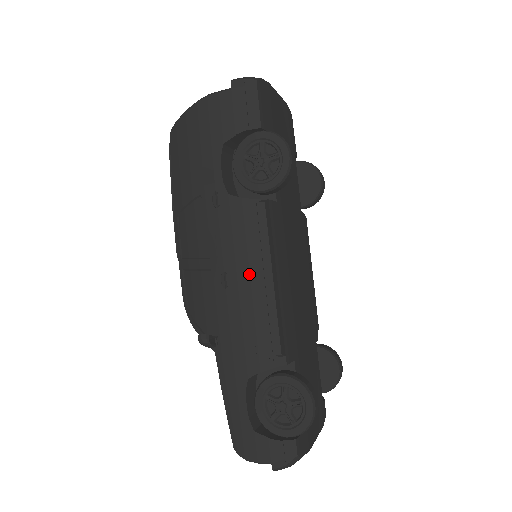
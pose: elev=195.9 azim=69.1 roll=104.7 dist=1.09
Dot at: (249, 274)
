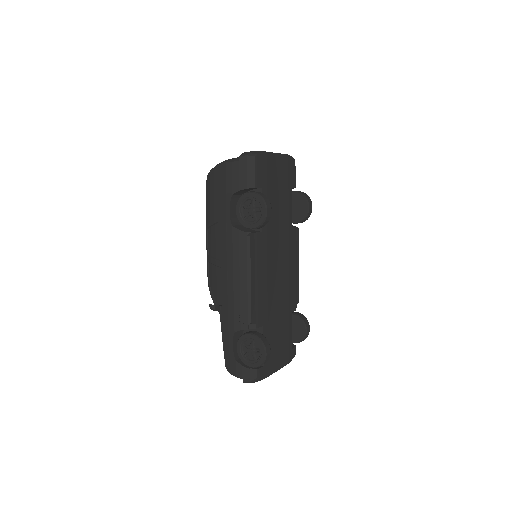
Dot at: (239, 275)
